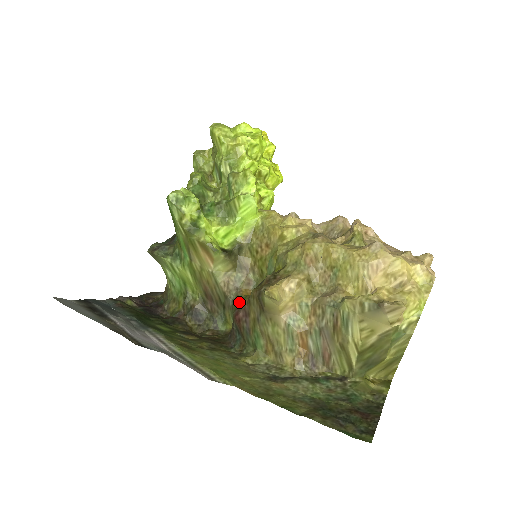
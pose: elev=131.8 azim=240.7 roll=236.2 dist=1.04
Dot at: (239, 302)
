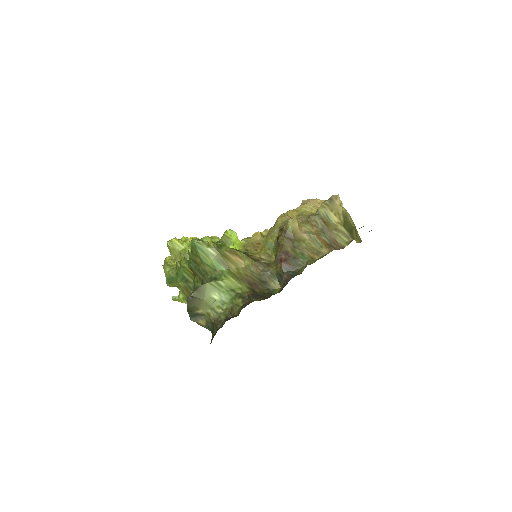
Dot at: (274, 263)
